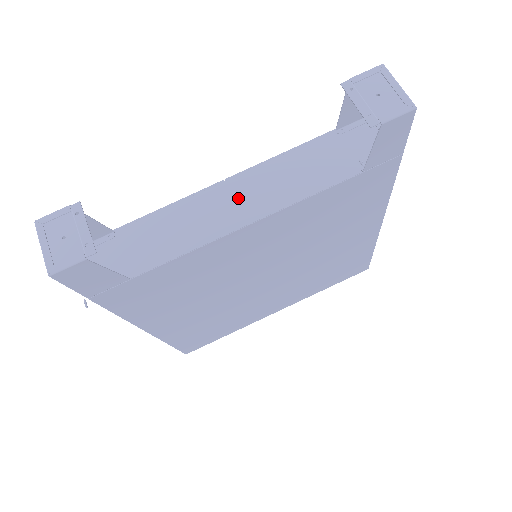
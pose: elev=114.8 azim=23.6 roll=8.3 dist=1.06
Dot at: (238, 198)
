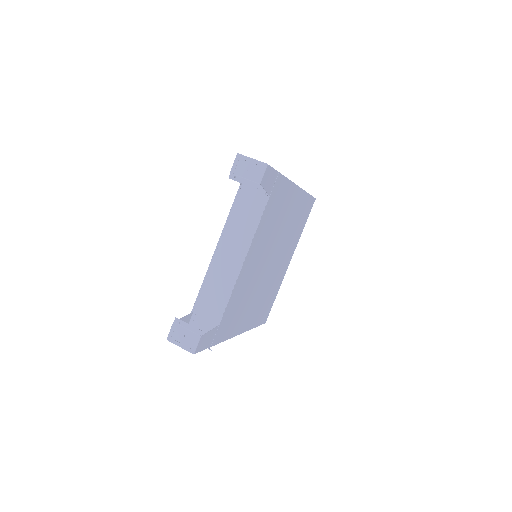
Dot at: (229, 253)
